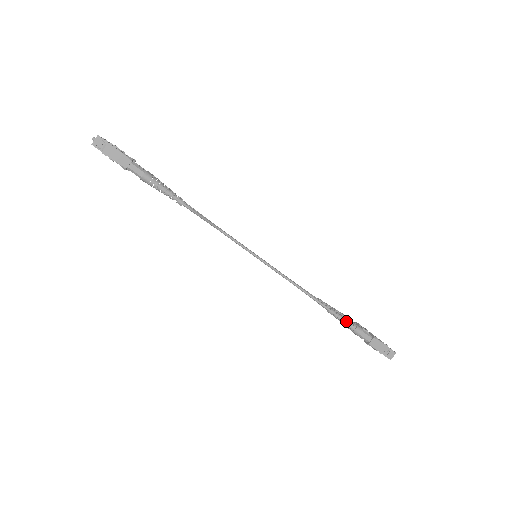
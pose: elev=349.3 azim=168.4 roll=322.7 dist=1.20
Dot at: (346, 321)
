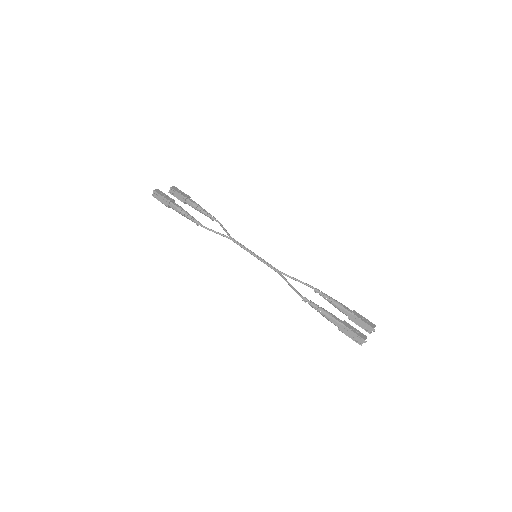
Dot at: (317, 308)
